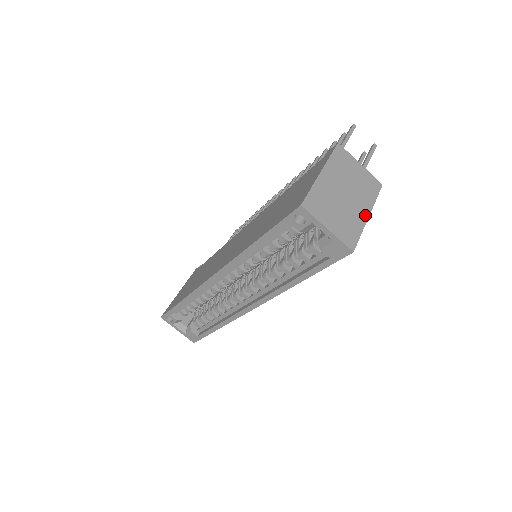
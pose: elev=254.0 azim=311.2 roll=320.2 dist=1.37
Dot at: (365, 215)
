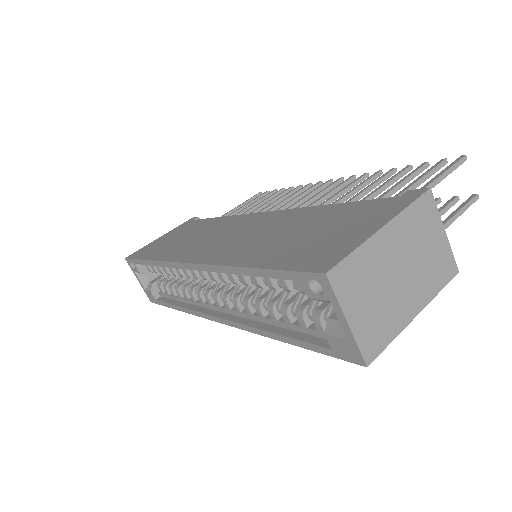
Dot at: (412, 313)
